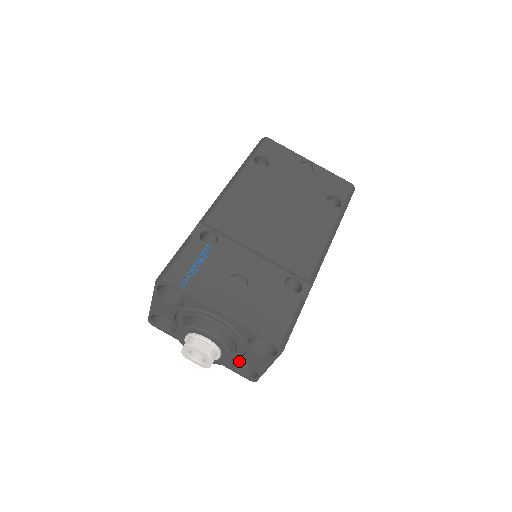
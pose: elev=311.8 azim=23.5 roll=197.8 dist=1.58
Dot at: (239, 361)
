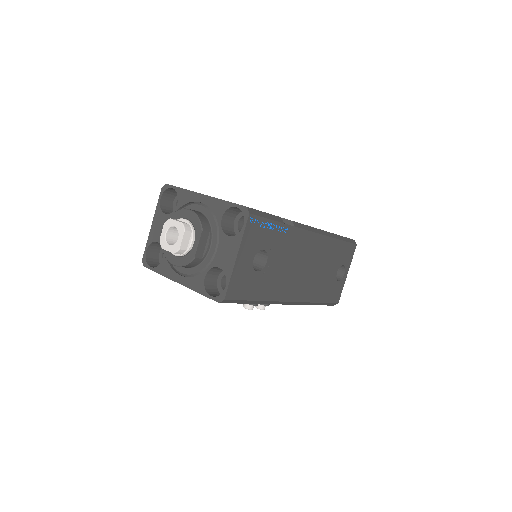
Dot at: (211, 268)
